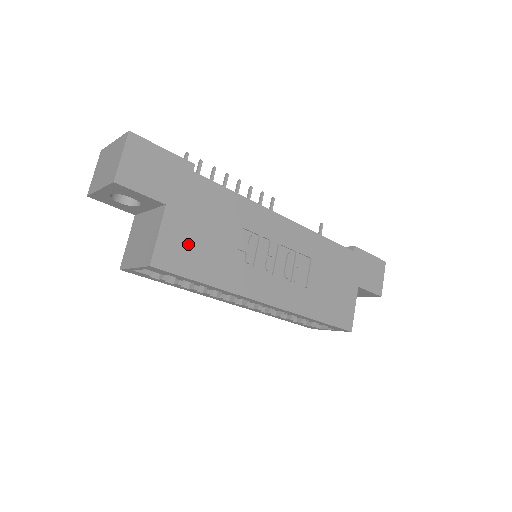
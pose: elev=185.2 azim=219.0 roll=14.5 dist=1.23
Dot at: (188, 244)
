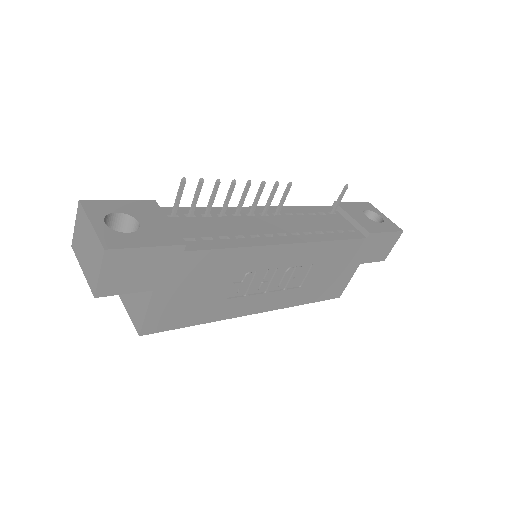
Dot at: (177, 308)
